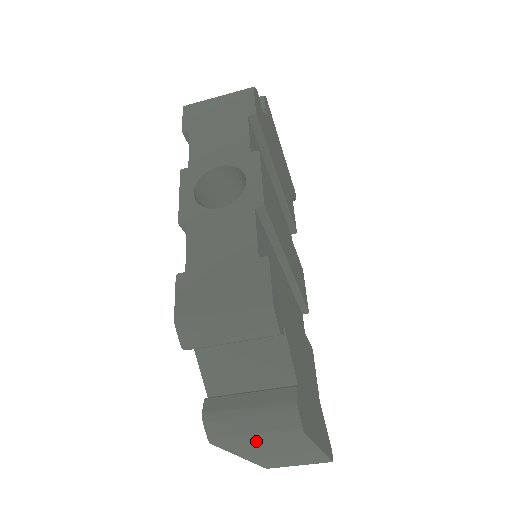
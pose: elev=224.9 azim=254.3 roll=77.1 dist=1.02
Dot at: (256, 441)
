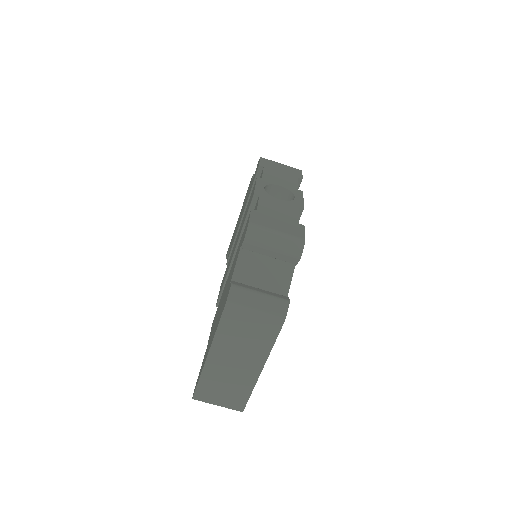
Dot at: (249, 320)
